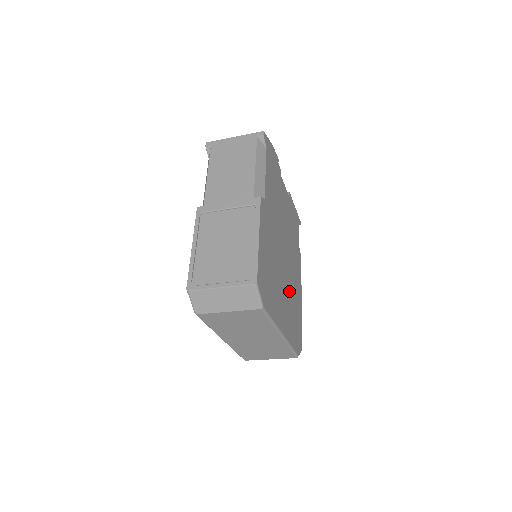
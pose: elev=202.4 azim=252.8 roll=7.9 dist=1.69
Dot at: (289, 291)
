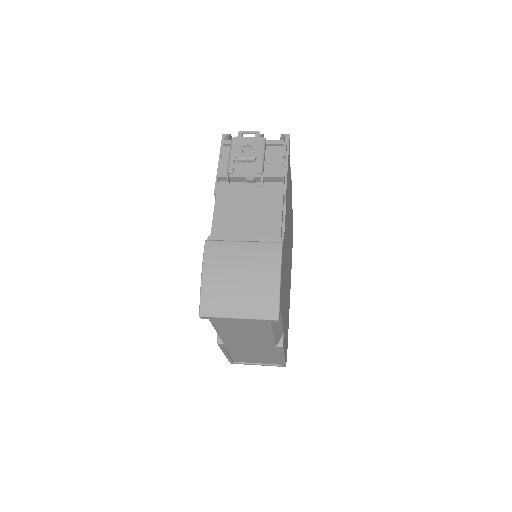
Dot at: occluded
